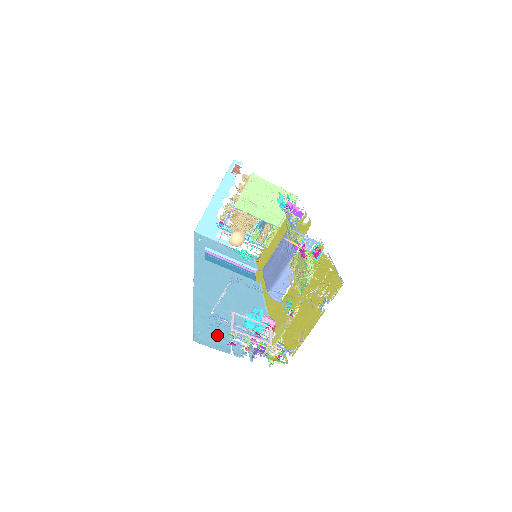
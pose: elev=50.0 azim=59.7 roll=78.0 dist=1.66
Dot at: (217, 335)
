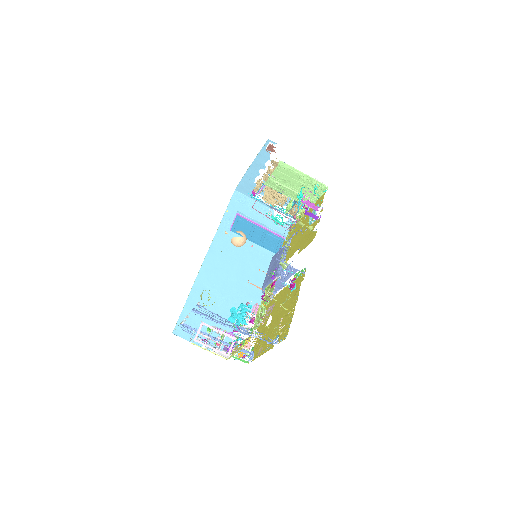
Dot at: (199, 326)
